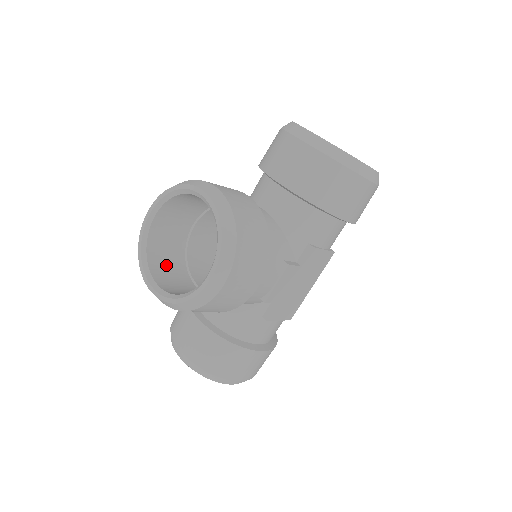
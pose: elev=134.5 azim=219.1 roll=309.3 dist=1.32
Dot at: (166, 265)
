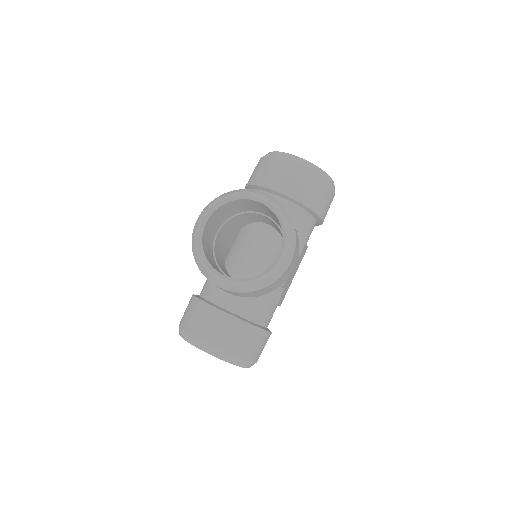
Dot at: (212, 263)
